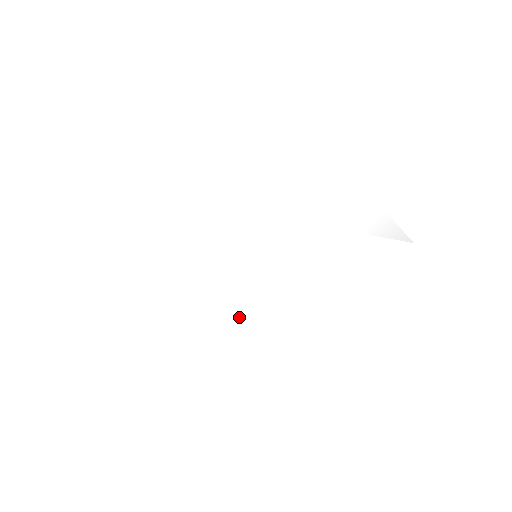
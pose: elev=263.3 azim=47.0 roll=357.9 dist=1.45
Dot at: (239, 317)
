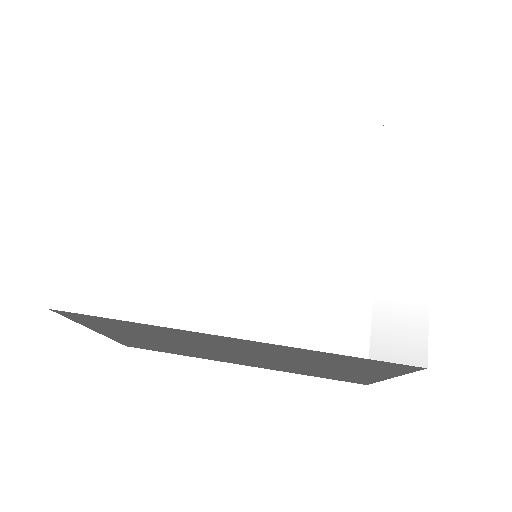
Dot at: (183, 242)
